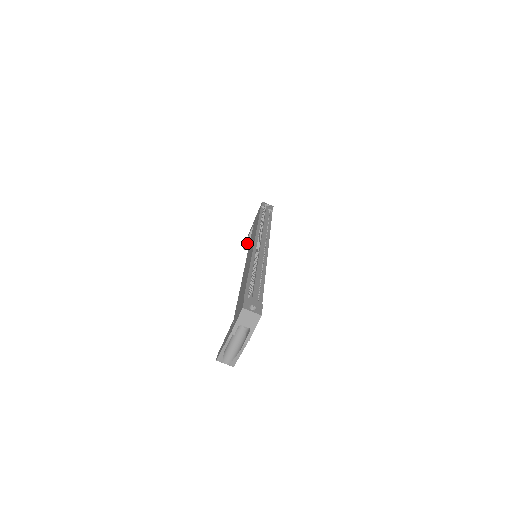
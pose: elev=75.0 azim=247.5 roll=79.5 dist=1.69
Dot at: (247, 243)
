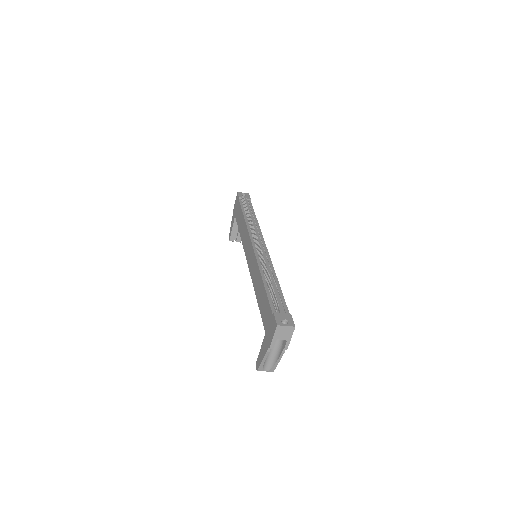
Dot at: (232, 235)
